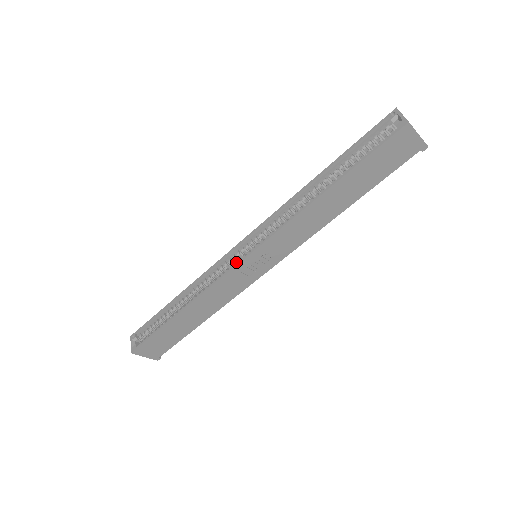
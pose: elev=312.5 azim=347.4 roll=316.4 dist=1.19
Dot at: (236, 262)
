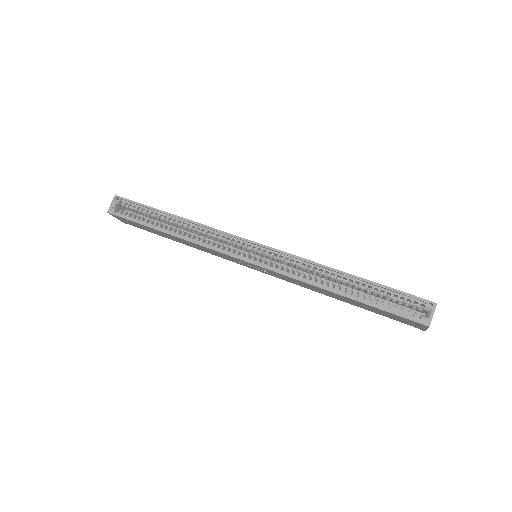
Dot at: (238, 252)
